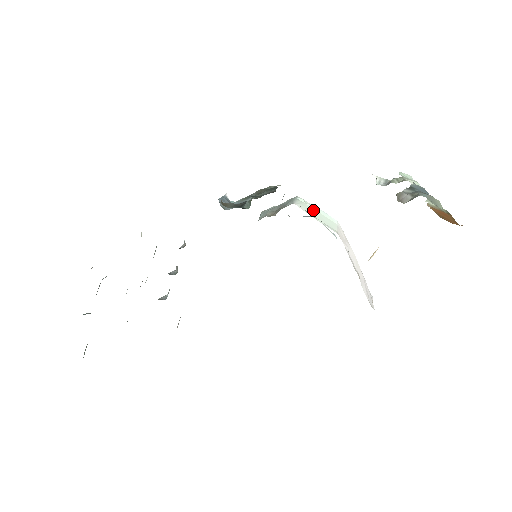
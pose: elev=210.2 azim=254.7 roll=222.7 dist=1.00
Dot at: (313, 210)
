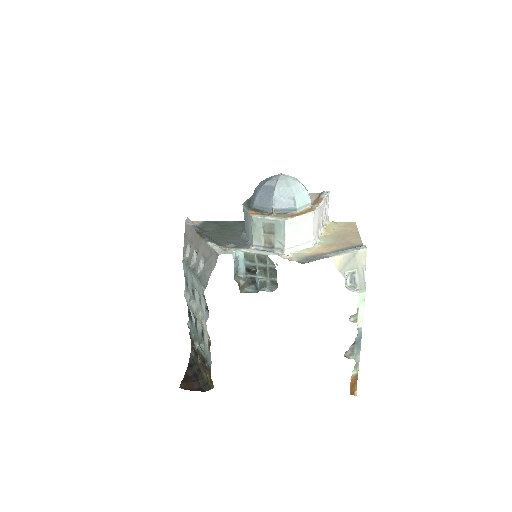
Dot at: (297, 227)
